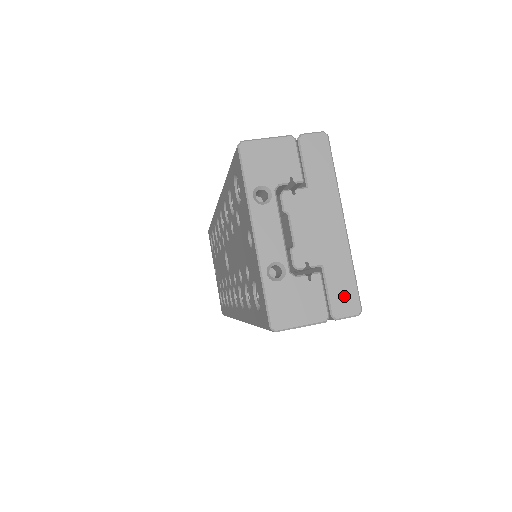
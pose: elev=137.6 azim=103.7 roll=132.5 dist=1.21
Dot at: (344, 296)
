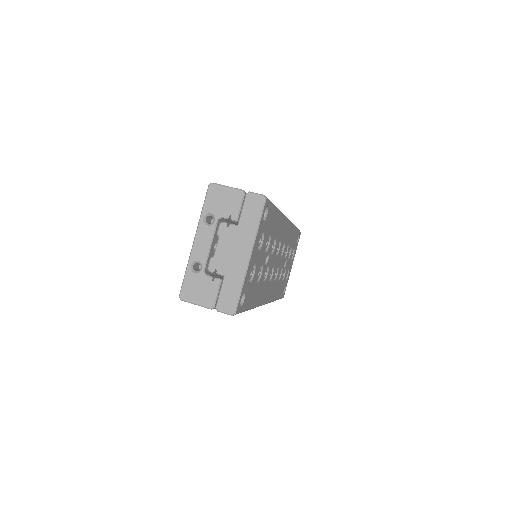
Dot at: (228, 300)
